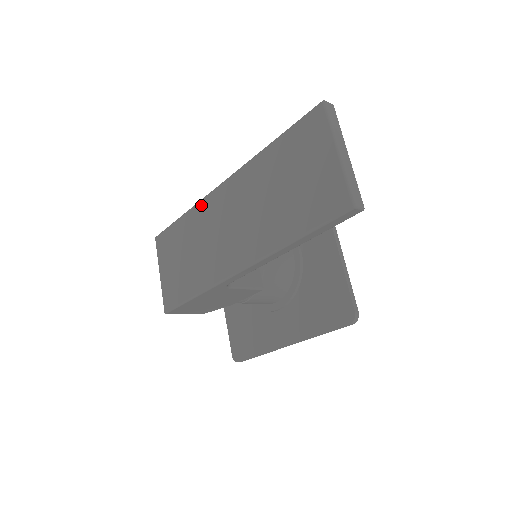
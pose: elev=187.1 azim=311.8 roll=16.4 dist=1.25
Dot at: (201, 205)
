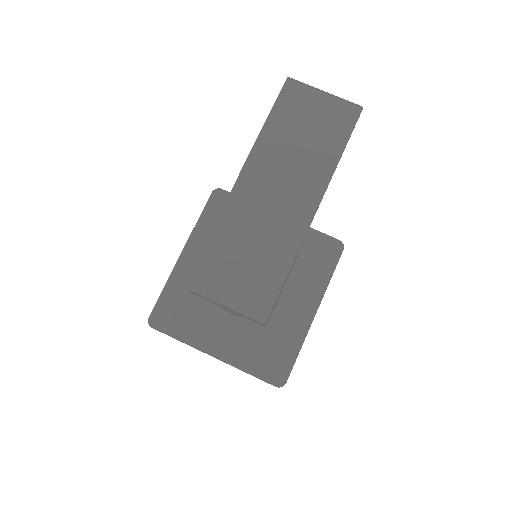
Dot at: (229, 207)
